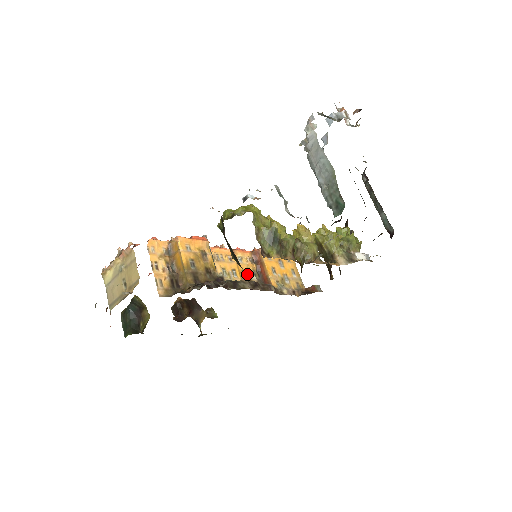
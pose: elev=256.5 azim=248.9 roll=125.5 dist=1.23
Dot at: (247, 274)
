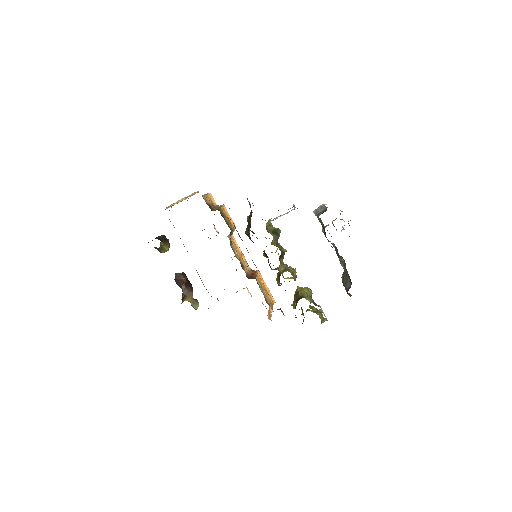
Dot at: (243, 265)
